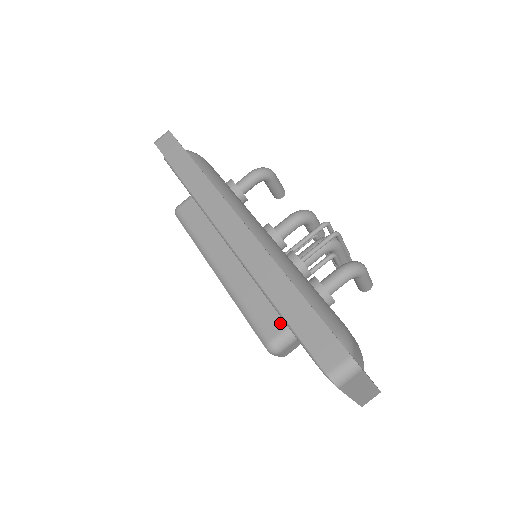
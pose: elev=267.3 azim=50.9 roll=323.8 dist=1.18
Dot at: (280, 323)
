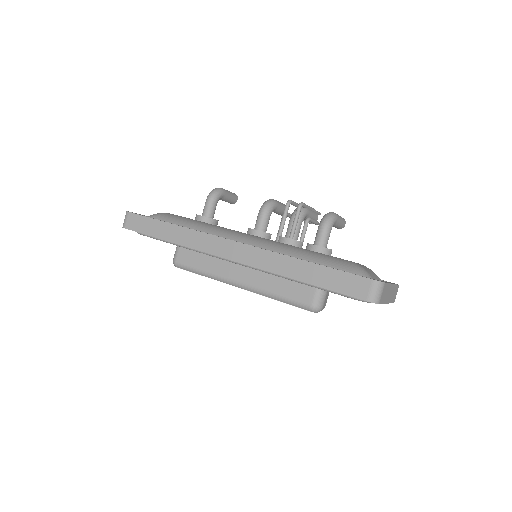
Dot at: (309, 290)
